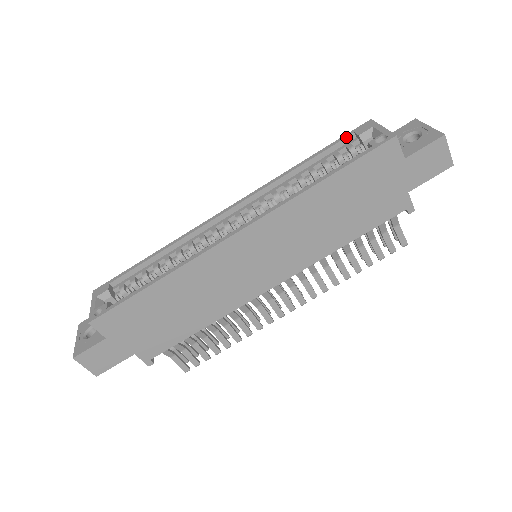
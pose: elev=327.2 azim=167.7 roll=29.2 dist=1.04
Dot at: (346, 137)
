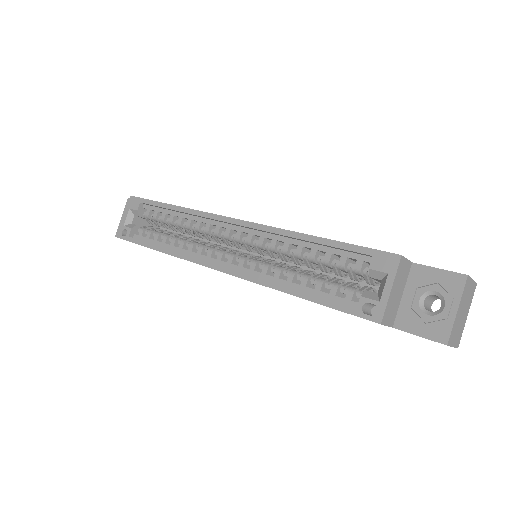
Dot at: (362, 253)
